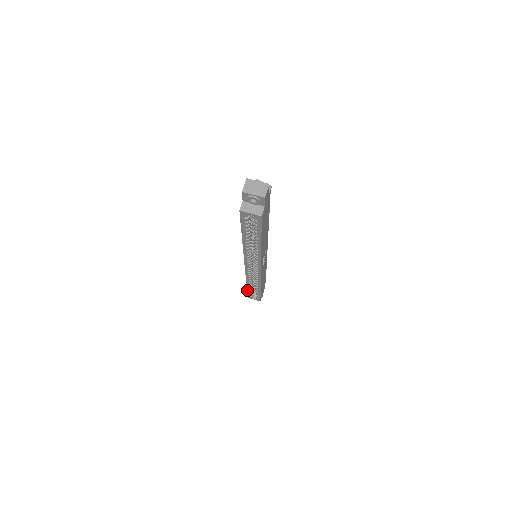
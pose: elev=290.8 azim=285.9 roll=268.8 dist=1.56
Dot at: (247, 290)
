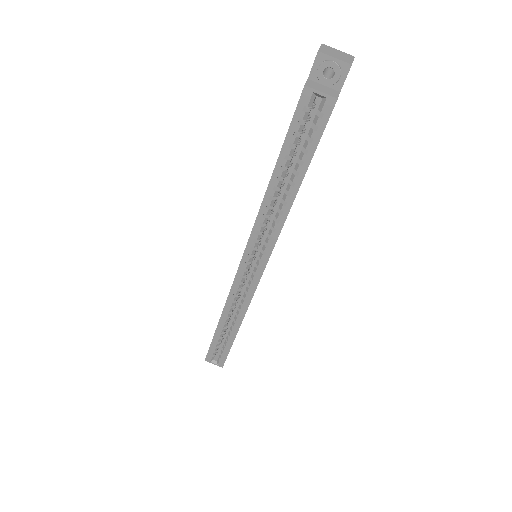
Dot at: (213, 338)
